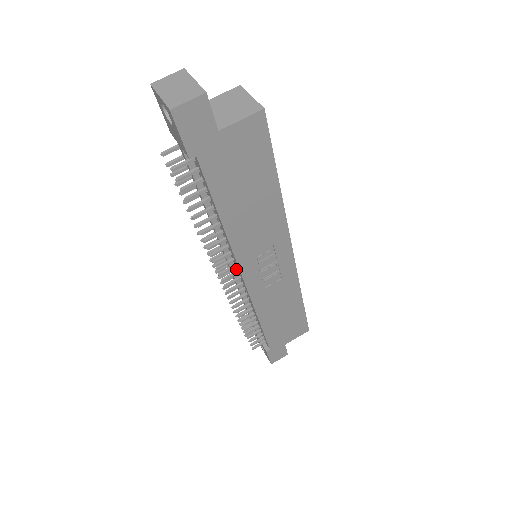
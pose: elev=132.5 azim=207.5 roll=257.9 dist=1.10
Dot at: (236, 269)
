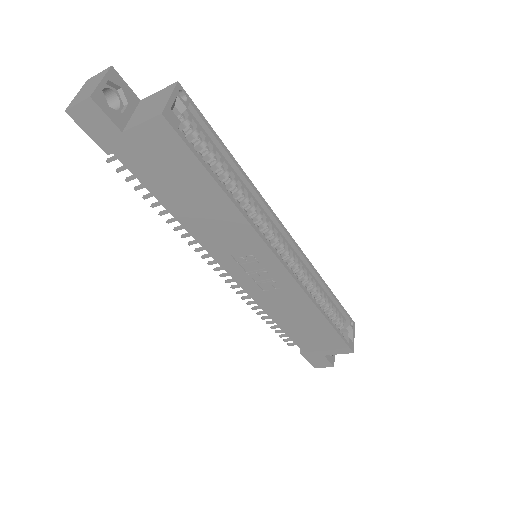
Dot at: occluded
